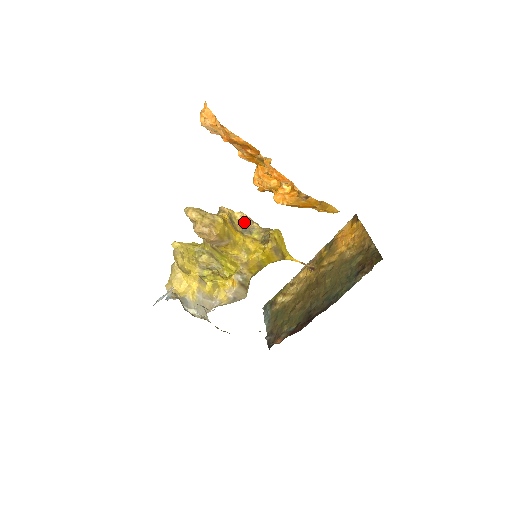
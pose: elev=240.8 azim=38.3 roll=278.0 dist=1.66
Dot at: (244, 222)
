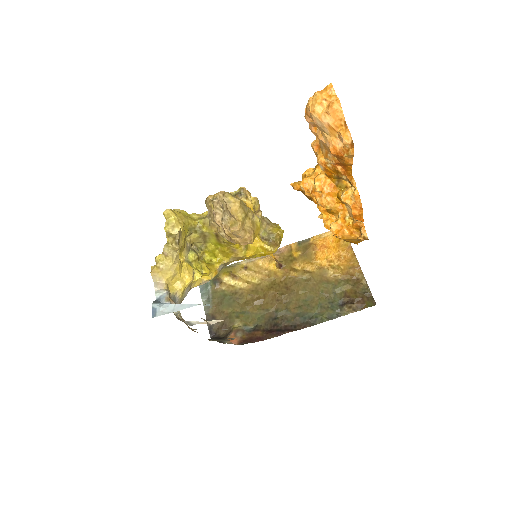
Dot at: (254, 210)
